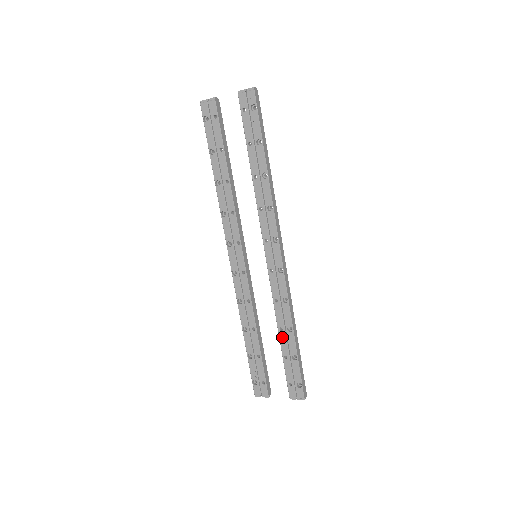
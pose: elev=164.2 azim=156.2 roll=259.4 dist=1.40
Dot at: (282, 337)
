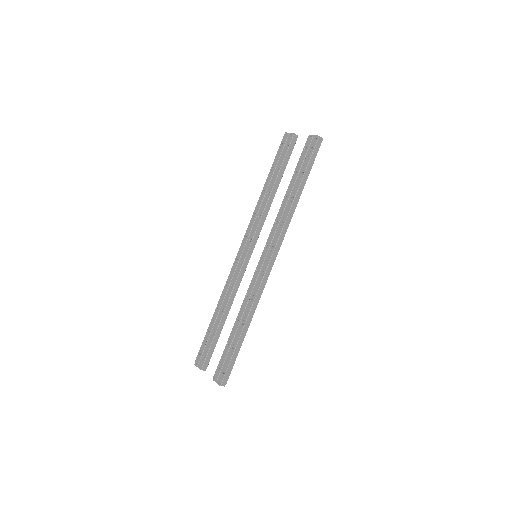
Dot at: (235, 326)
